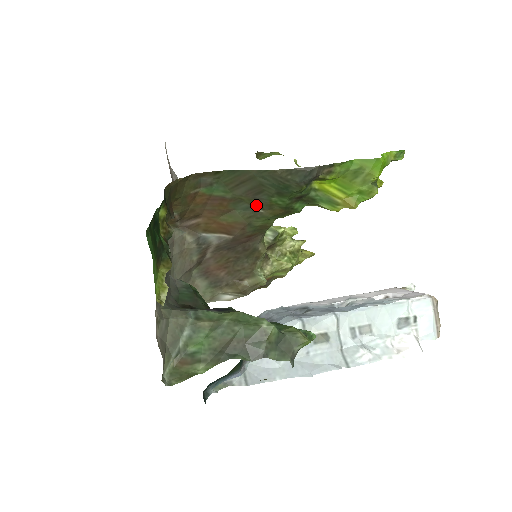
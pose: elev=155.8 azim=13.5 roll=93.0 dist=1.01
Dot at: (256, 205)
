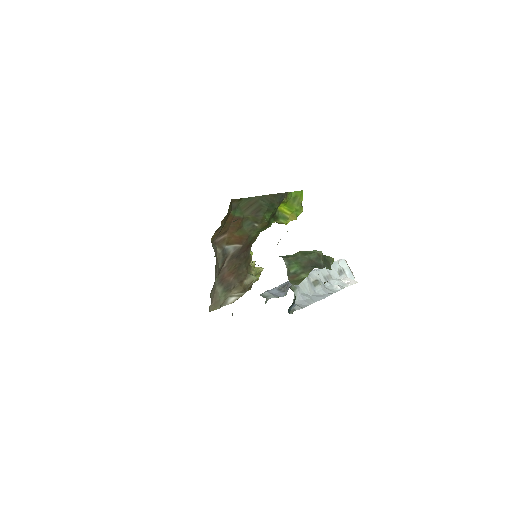
Dot at: (255, 221)
